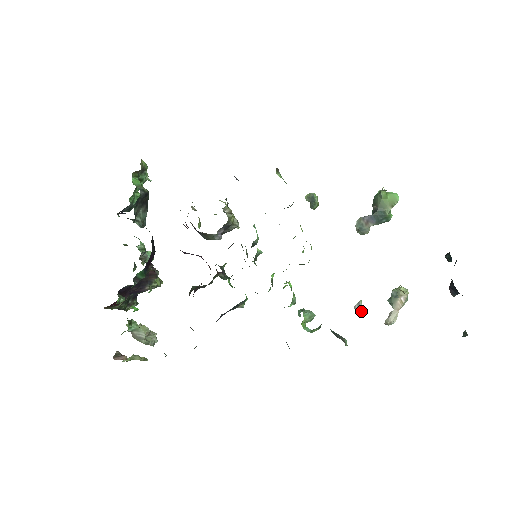
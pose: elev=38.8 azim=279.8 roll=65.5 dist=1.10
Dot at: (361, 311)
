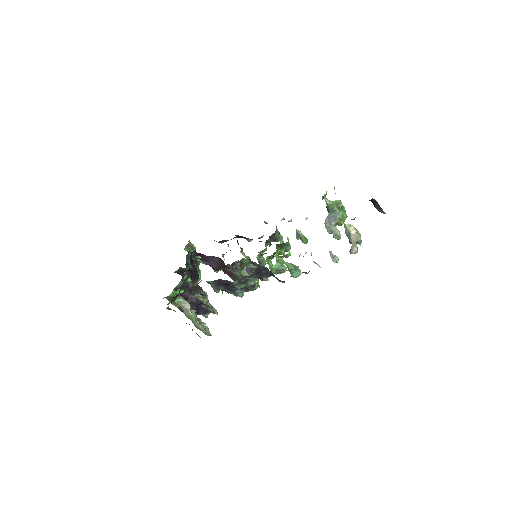
Dot at: (337, 260)
